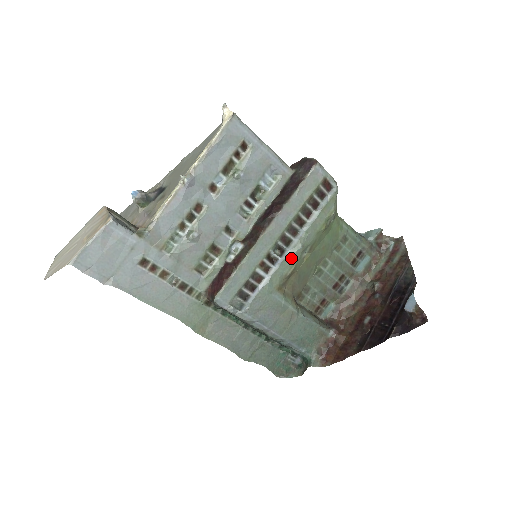
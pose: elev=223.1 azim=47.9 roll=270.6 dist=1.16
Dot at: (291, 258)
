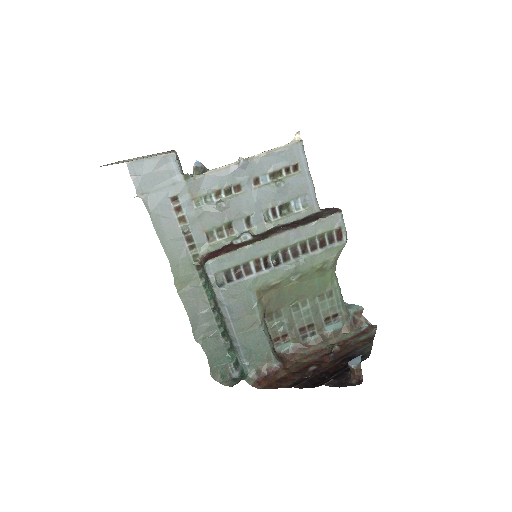
Dot at: (282, 272)
